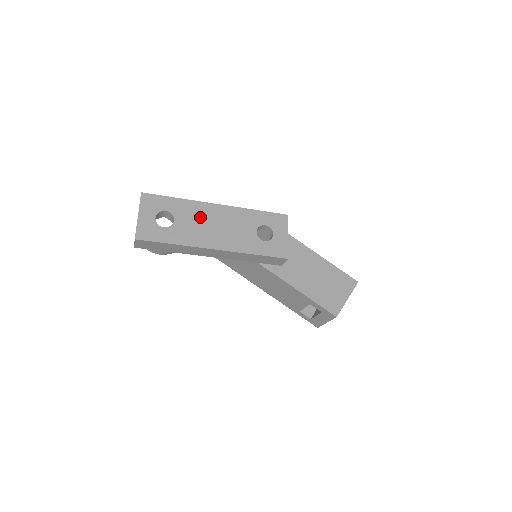
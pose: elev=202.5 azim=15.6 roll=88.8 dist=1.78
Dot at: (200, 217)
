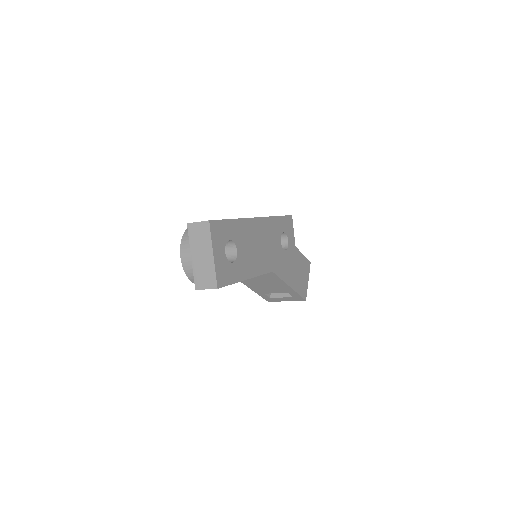
Dot at: (251, 239)
